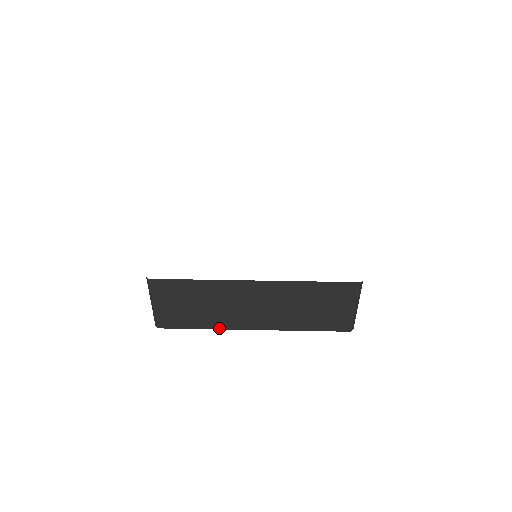
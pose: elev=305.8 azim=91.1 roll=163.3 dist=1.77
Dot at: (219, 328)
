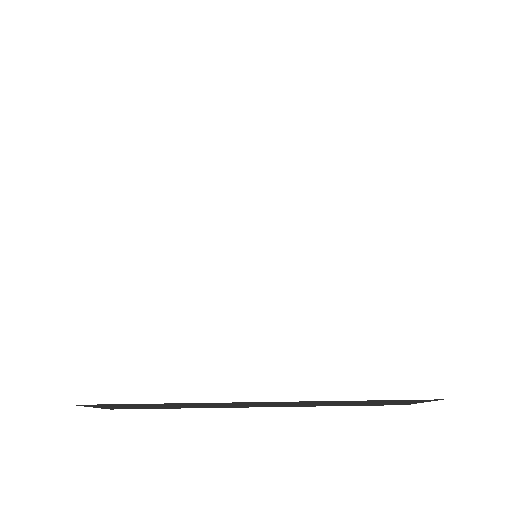
Dot at: occluded
